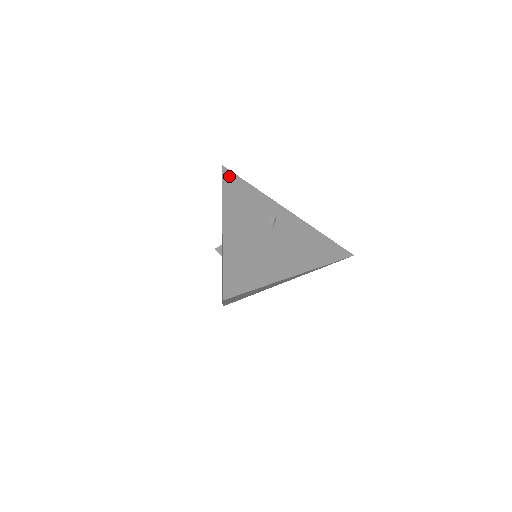
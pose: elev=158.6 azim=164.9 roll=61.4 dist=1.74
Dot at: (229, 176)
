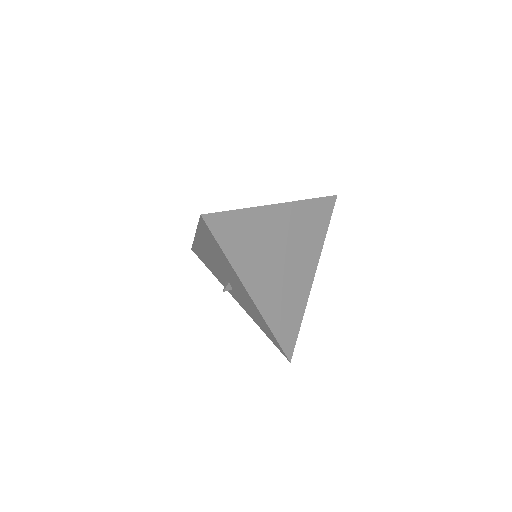
Dot at: occluded
